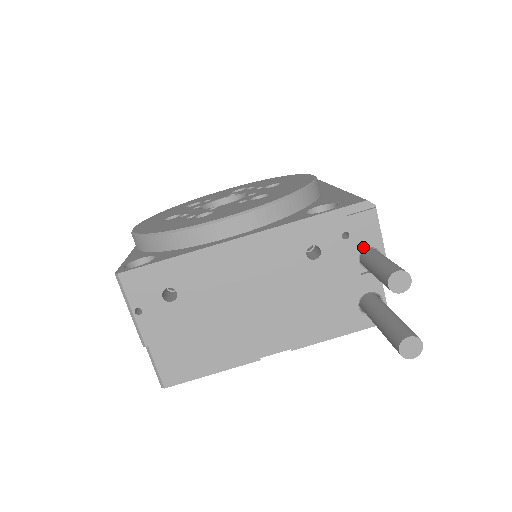
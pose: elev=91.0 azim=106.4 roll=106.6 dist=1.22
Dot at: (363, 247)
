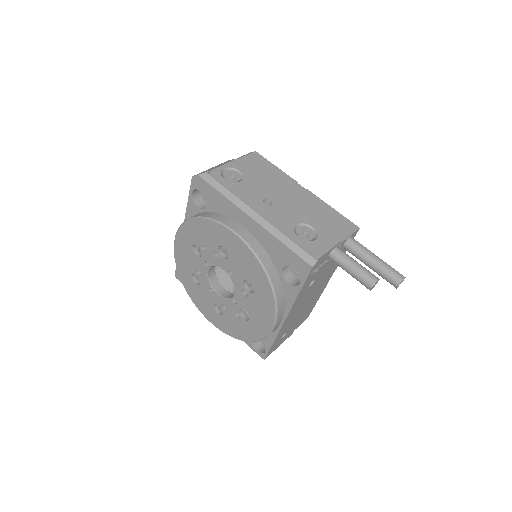
Dot at: (326, 258)
